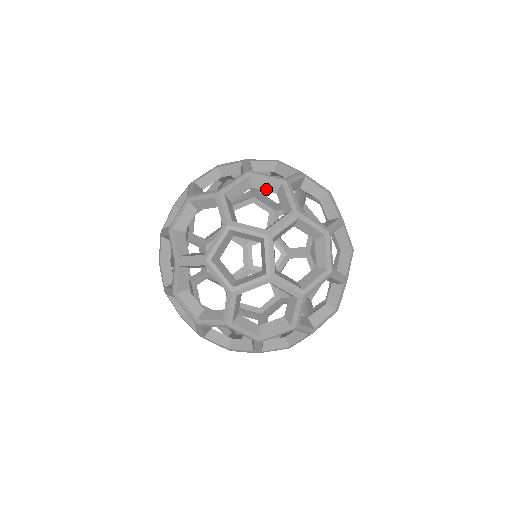
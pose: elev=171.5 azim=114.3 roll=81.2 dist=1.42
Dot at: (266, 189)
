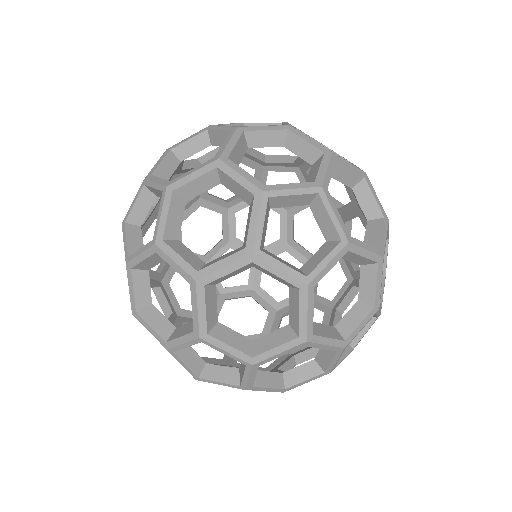
Dot at: (269, 144)
